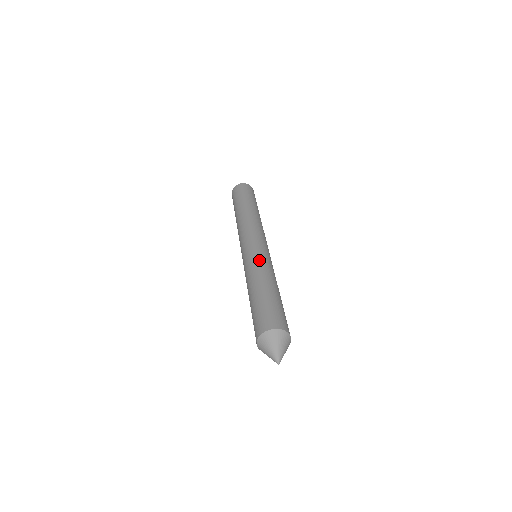
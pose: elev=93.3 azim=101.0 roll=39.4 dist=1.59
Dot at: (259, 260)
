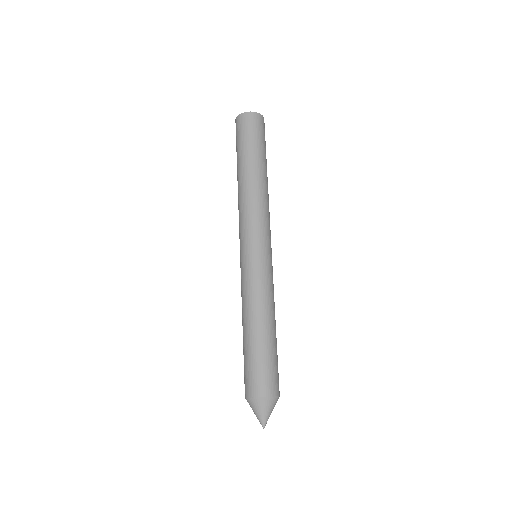
Dot at: (259, 282)
